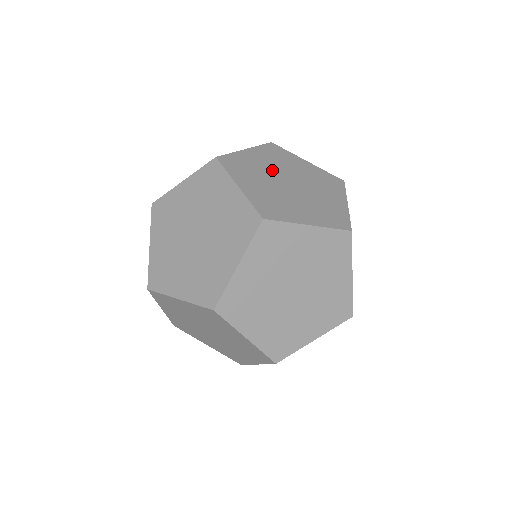
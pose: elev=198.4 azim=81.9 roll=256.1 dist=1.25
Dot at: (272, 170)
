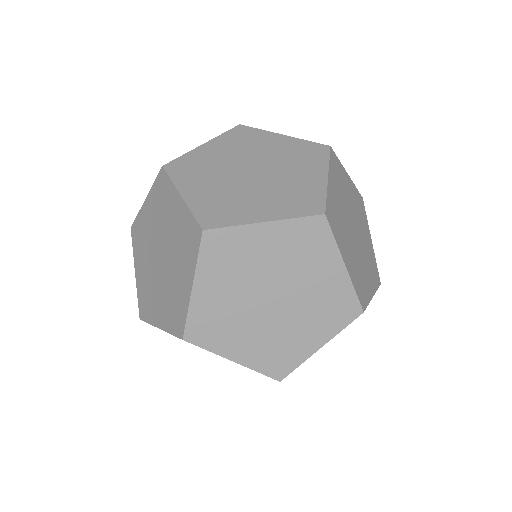
Dot at: (231, 161)
